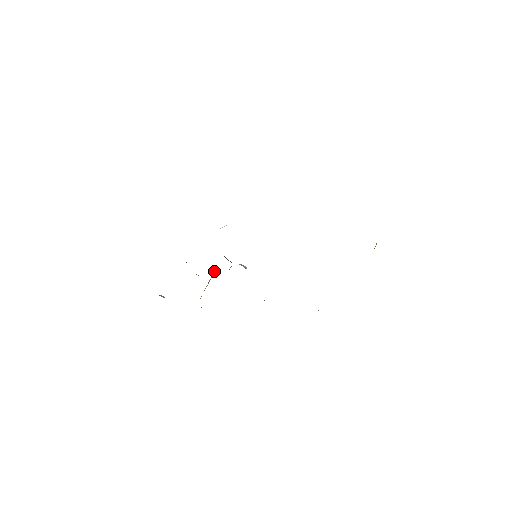
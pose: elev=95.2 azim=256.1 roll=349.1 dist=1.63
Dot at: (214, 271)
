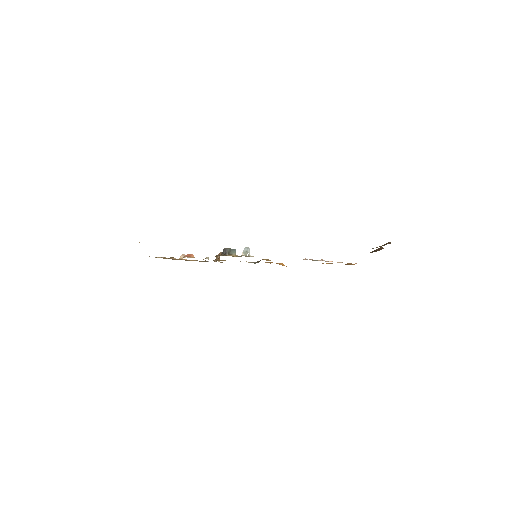
Dot at: occluded
